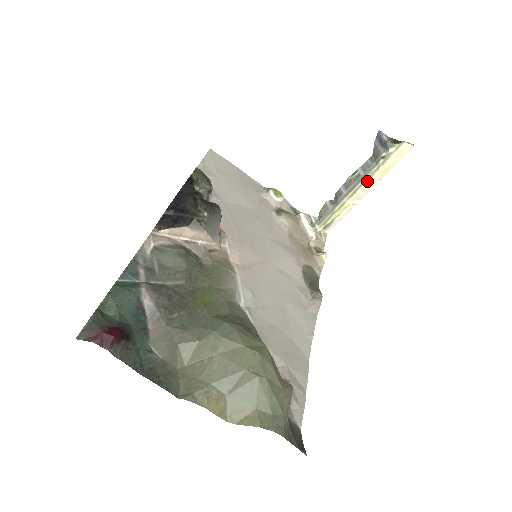
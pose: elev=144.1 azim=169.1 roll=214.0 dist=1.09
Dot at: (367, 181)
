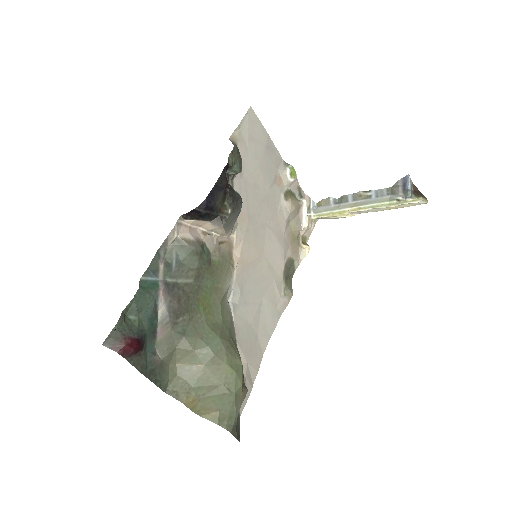
Dot at: (374, 208)
